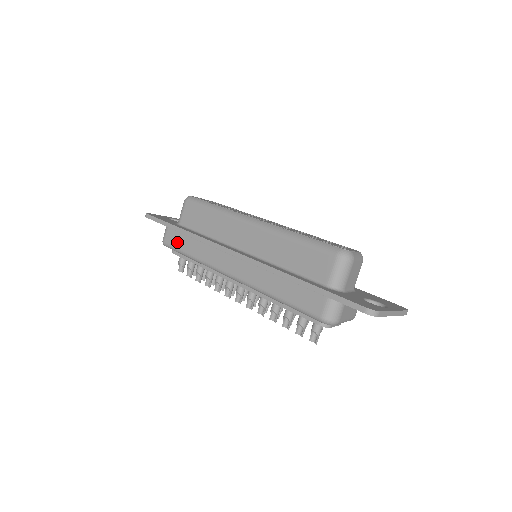
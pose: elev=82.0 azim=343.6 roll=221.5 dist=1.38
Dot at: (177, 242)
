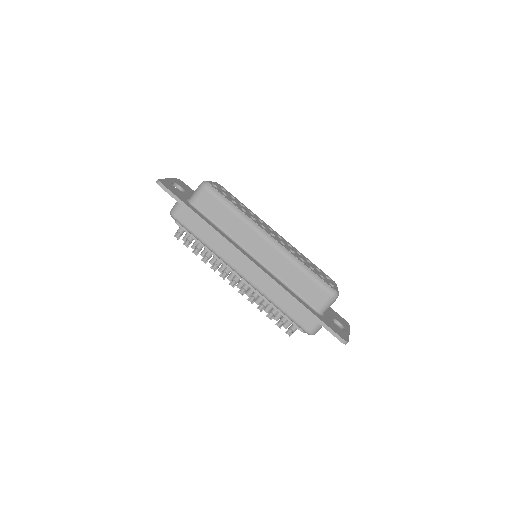
Dot at: (190, 223)
